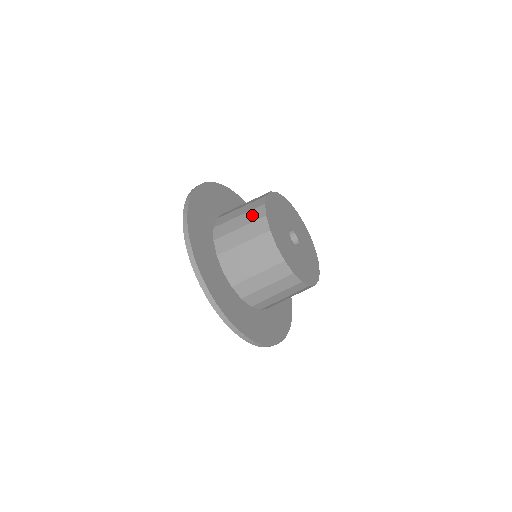
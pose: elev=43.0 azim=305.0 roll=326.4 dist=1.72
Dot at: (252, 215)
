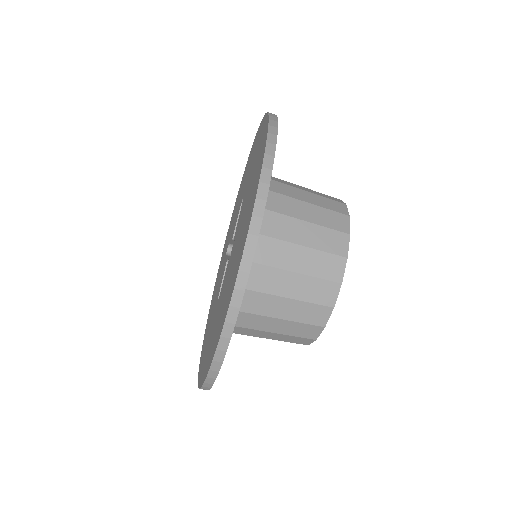
Dot at: (323, 194)
